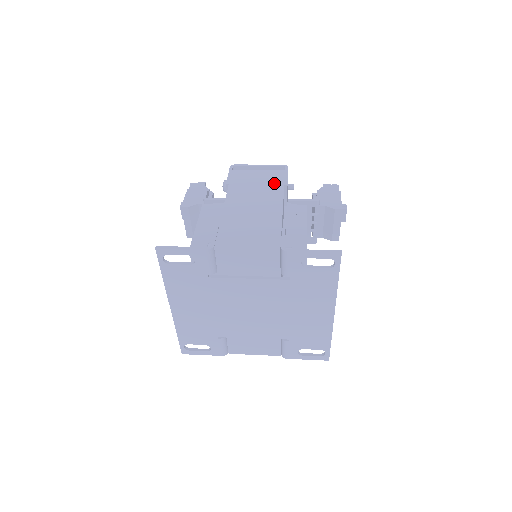
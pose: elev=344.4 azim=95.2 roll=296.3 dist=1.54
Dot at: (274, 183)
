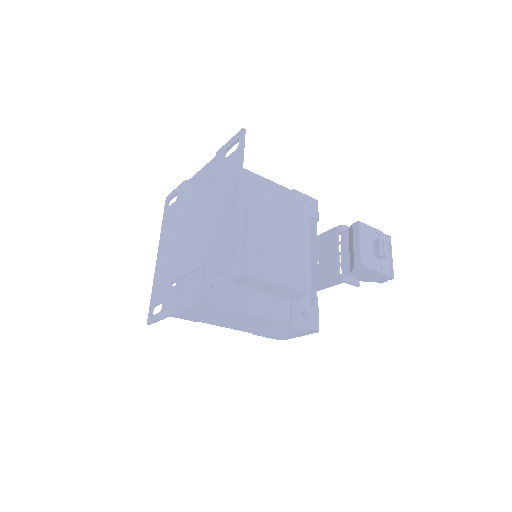
Dot at: occluded
